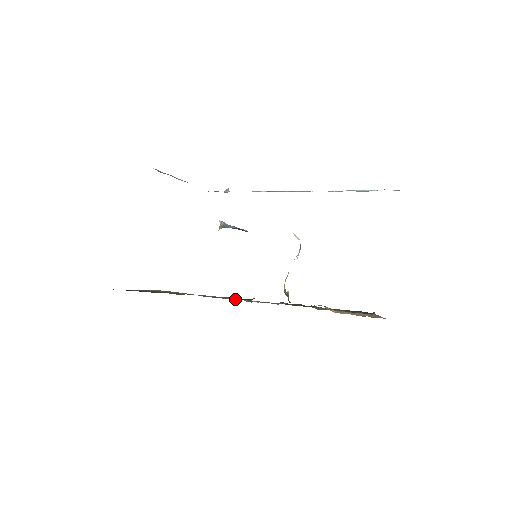
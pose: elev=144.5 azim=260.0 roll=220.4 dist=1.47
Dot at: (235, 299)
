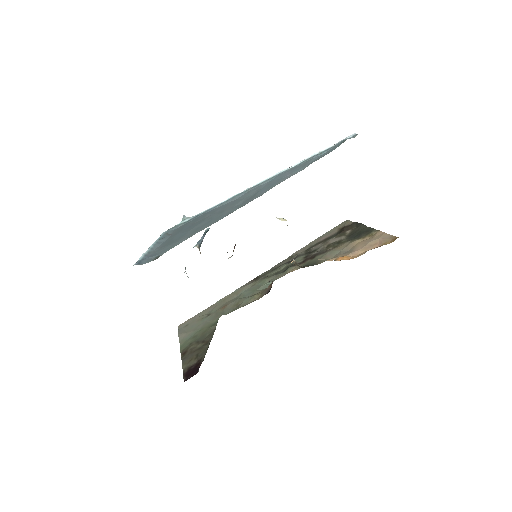
Dot at: (258, 297)
